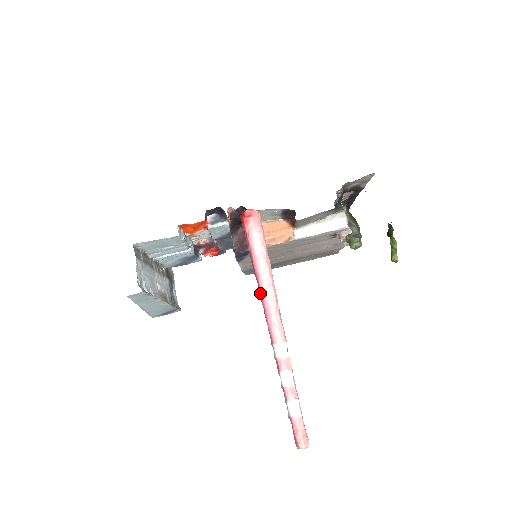
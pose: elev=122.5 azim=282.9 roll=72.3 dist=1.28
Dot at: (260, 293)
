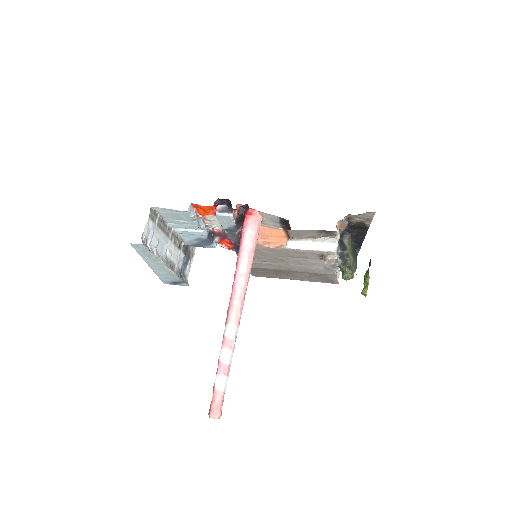
Dot at: (234, 279)
